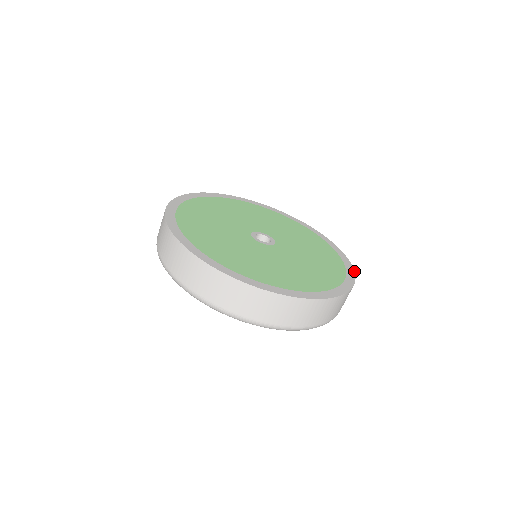
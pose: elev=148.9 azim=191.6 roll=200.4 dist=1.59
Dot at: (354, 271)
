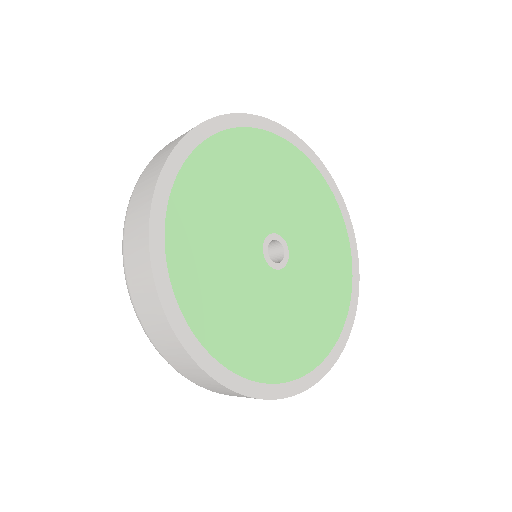
Dot at: (338, 358)
